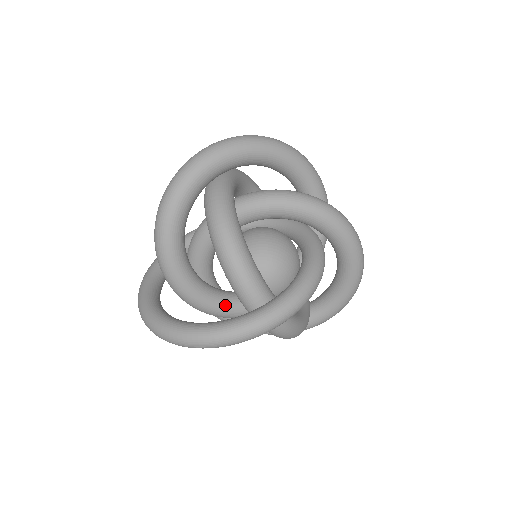
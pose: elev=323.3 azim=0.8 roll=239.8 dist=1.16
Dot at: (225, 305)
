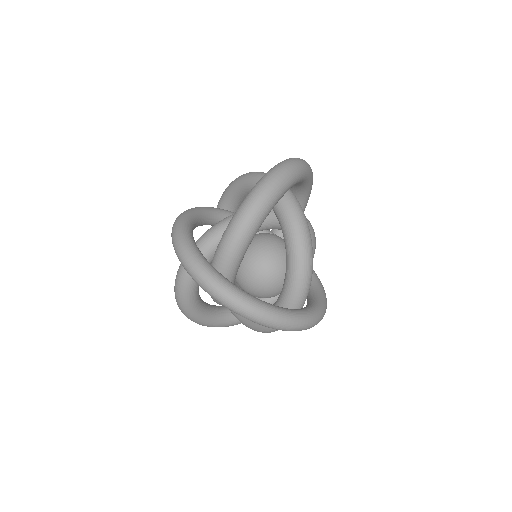
Dot at: occluded
